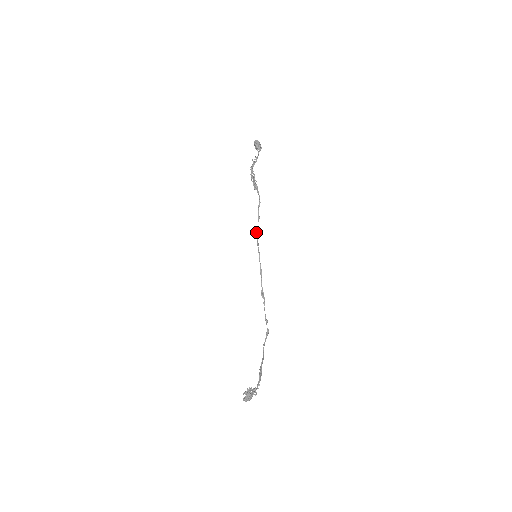
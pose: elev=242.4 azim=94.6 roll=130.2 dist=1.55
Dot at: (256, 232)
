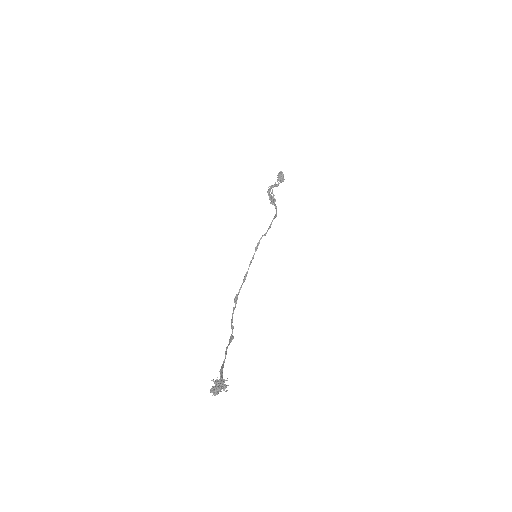
Dot at: occluded
